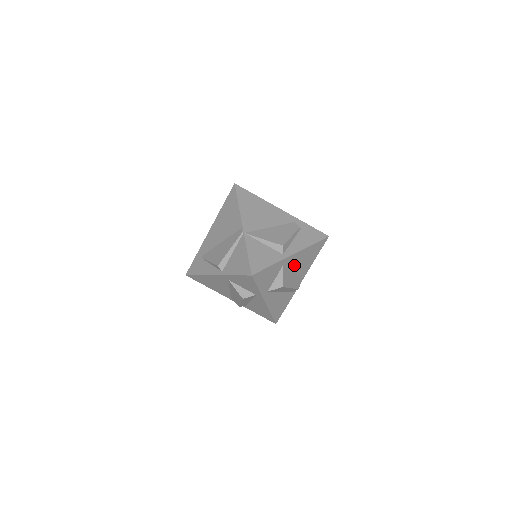
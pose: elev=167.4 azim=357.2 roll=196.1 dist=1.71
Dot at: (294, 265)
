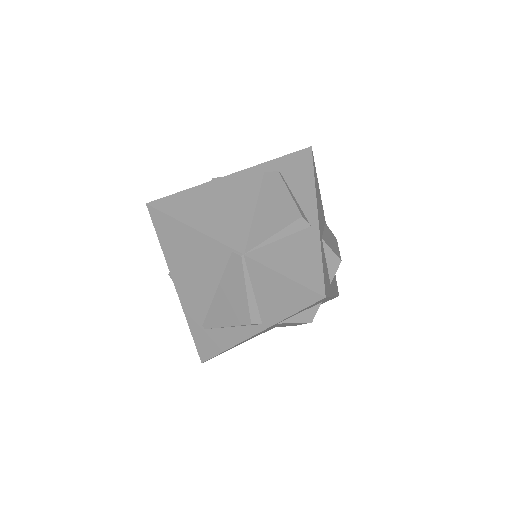
Dot at: (321, 222)
